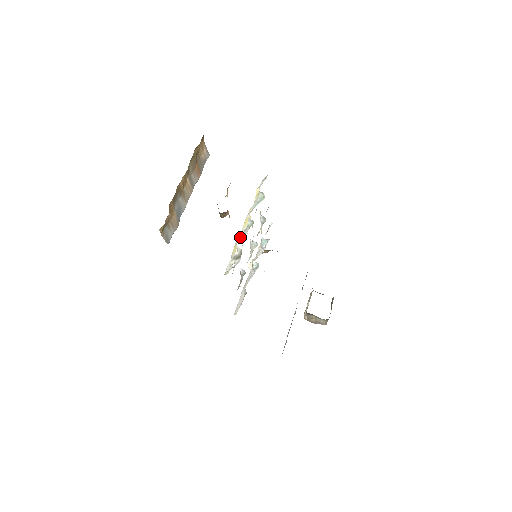
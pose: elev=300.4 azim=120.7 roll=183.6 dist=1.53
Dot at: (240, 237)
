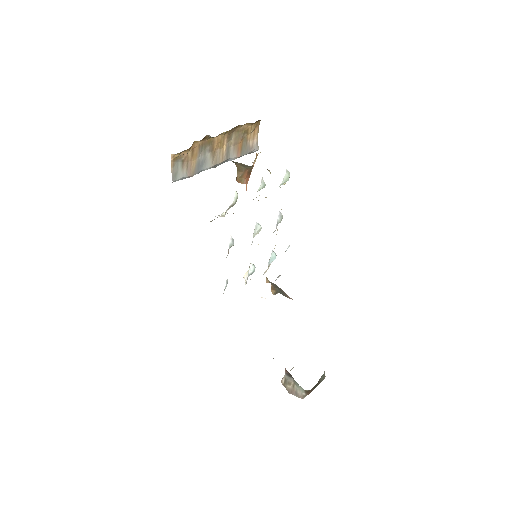
Dot at: occluded
